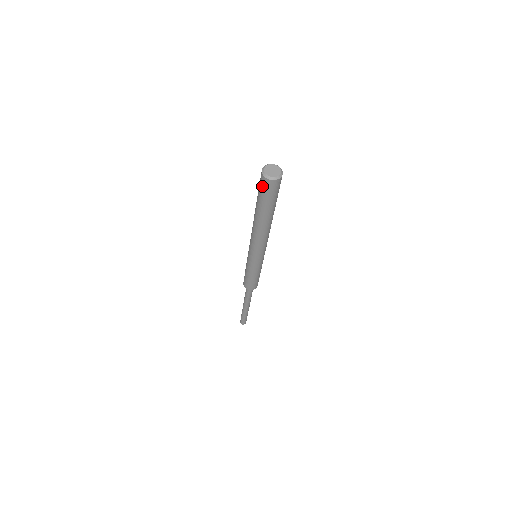
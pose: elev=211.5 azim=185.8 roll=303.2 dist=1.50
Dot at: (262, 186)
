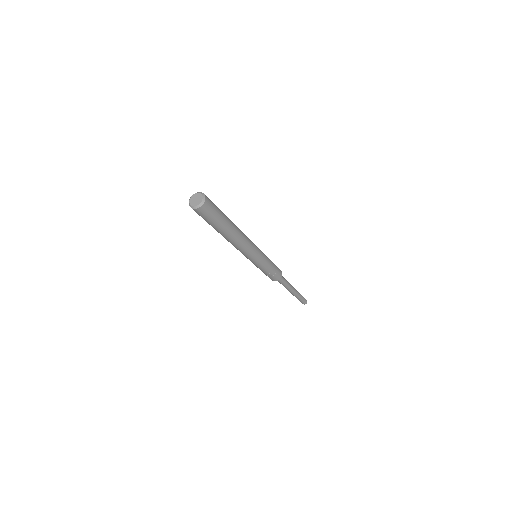
Dot at: occluded
